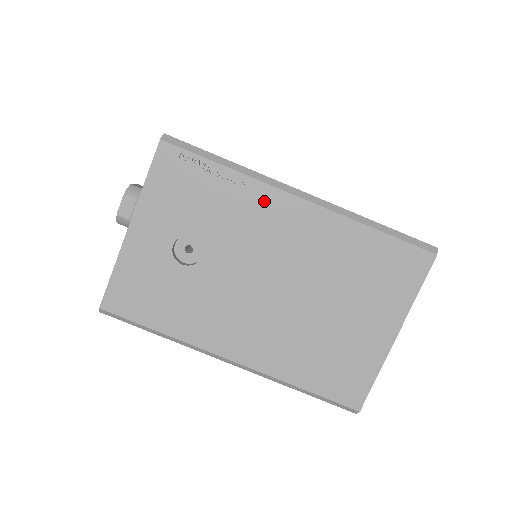
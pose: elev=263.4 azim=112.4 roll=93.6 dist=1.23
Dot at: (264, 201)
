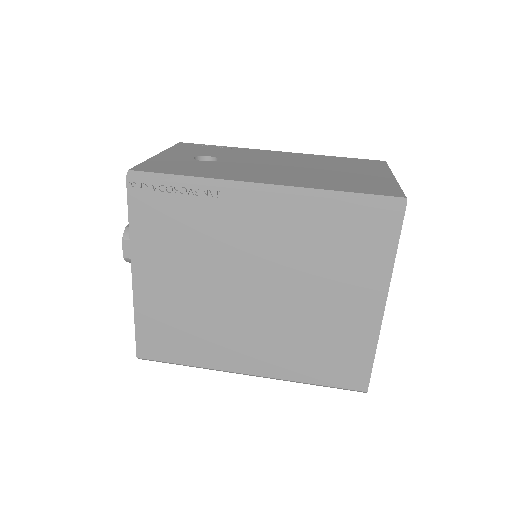
Dot at: (256, 152)
